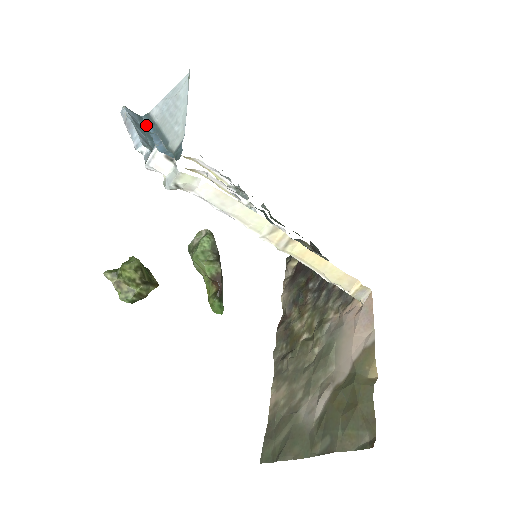
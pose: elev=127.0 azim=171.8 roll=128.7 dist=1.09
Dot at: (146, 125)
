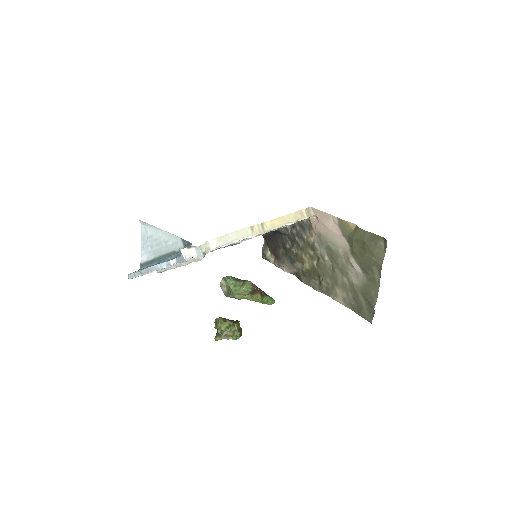
Dot at: occluded
